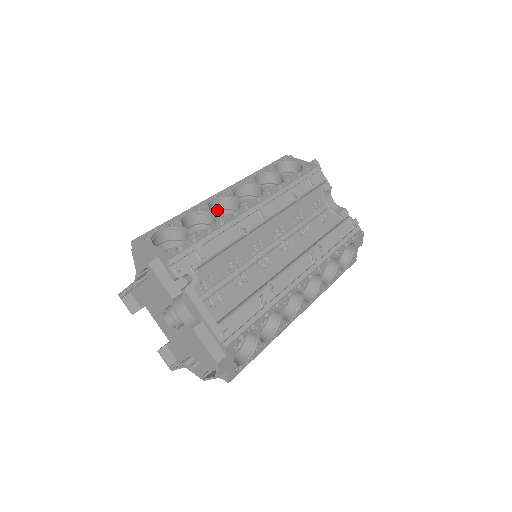
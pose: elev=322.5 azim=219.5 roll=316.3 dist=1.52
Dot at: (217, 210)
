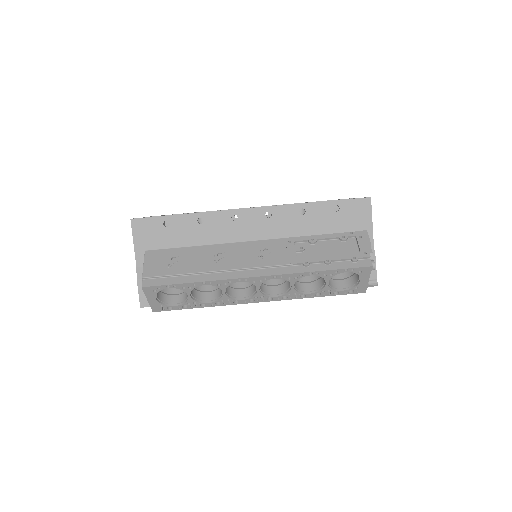
Dot at: occluded
